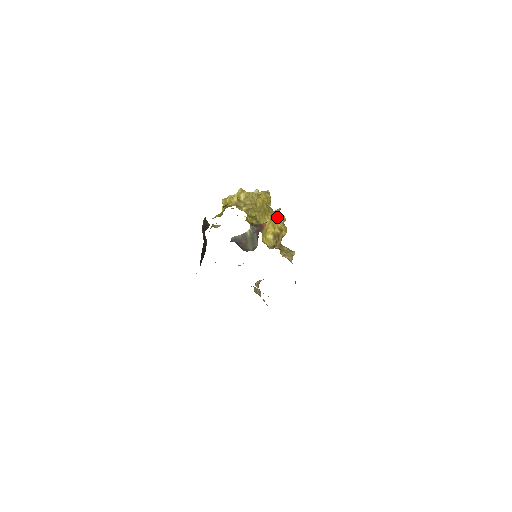
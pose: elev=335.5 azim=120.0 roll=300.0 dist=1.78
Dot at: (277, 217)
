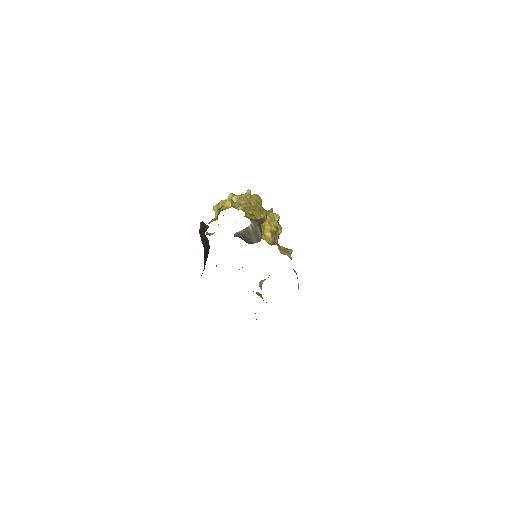
Dot at: (271, 216)
